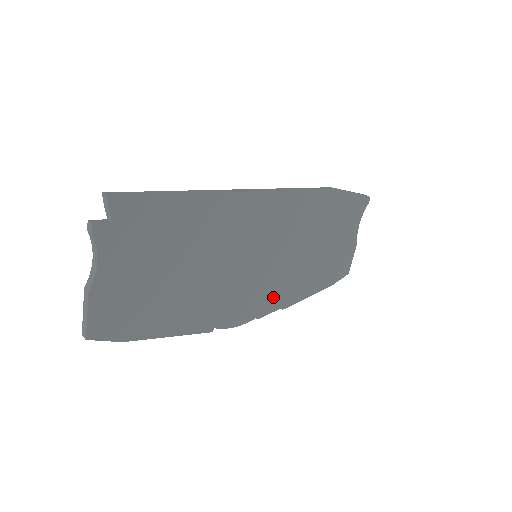
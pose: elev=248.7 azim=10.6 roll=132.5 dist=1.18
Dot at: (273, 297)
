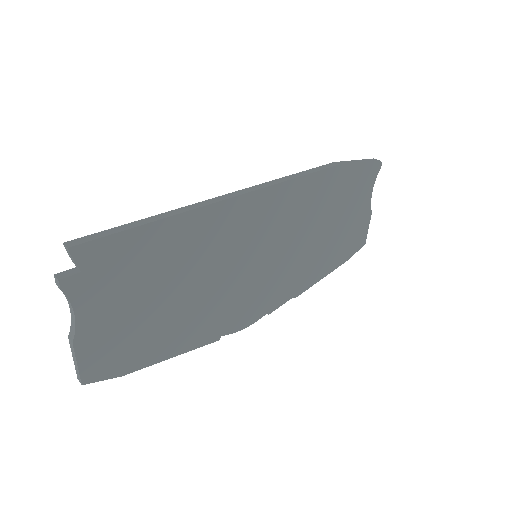
Dot at: (282, 290)
